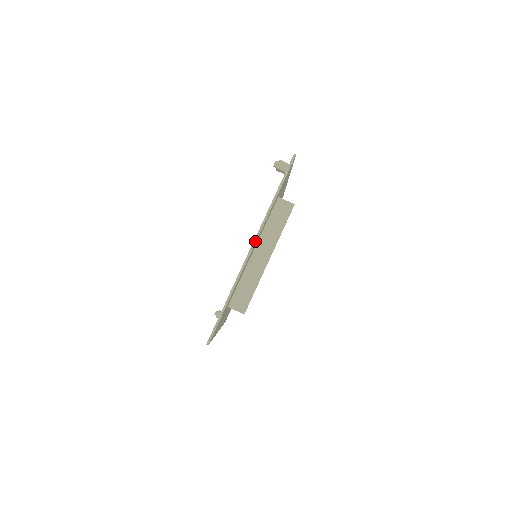
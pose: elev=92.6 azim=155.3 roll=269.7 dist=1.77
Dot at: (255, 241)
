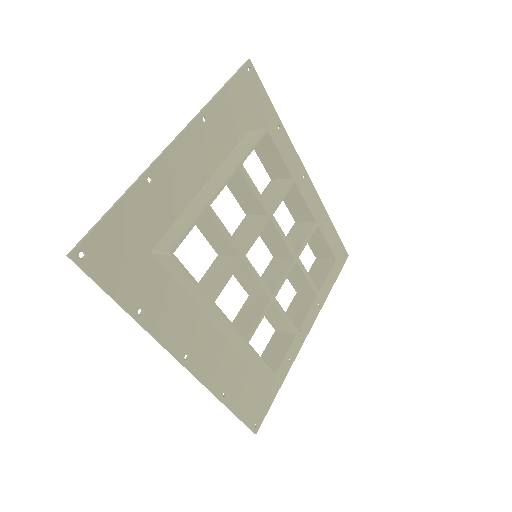
Dot at: (180, 134)
